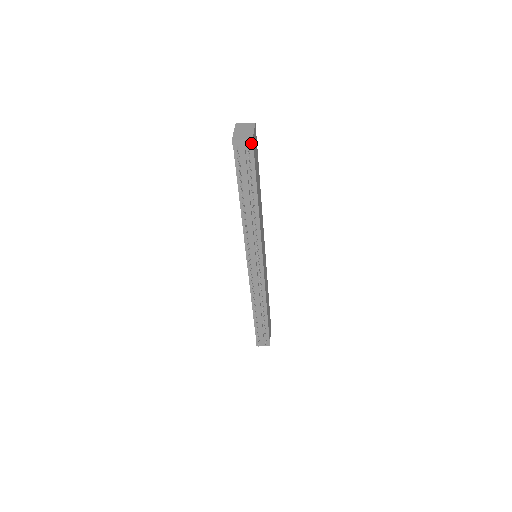
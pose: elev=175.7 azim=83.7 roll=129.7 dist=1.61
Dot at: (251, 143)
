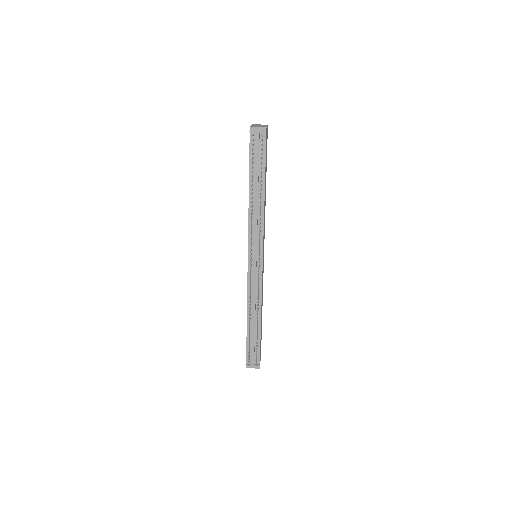
Dot at: (265, 131)
